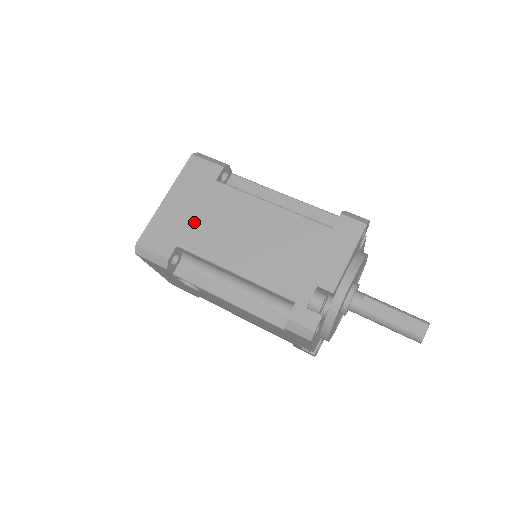
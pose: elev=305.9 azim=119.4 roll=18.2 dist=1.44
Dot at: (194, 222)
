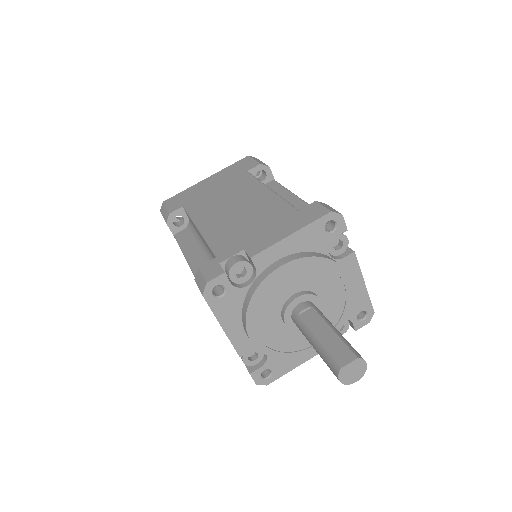
Dot at: (207, 194)
